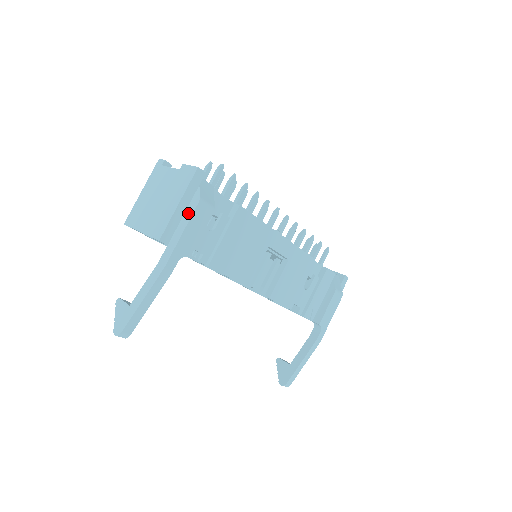
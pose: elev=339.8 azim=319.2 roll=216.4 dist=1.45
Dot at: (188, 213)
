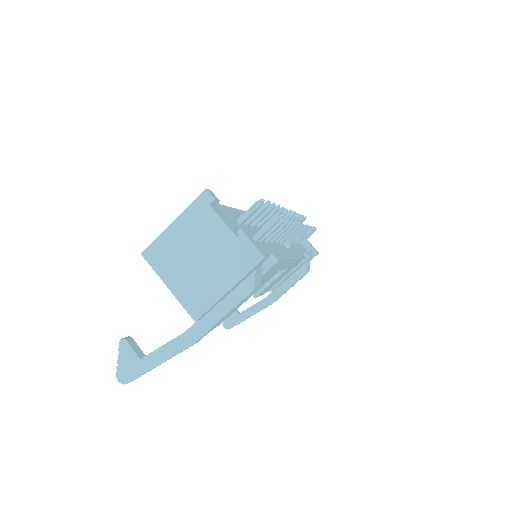
Dot at: (234, 297)
